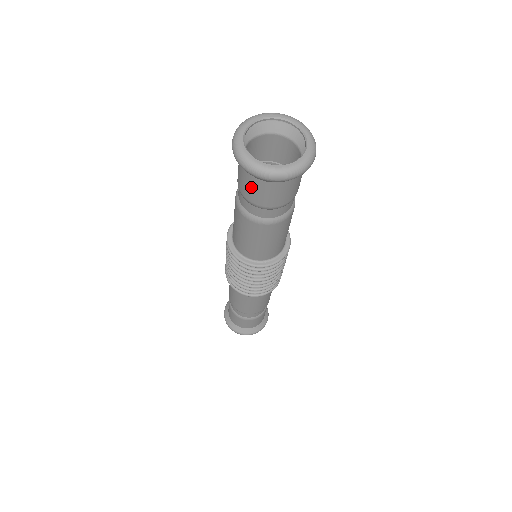
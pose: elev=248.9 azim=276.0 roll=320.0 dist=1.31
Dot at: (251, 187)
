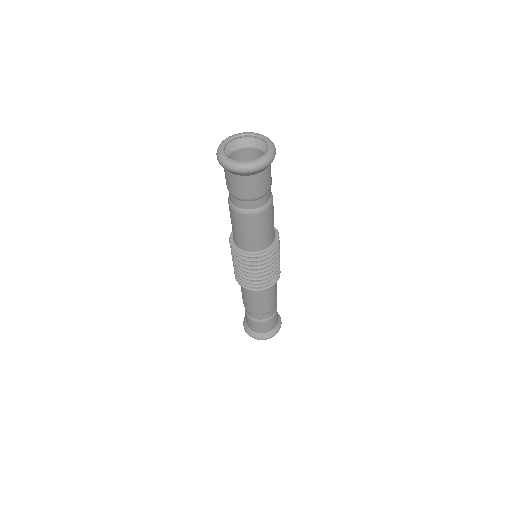
Dot at: (235, 184)
